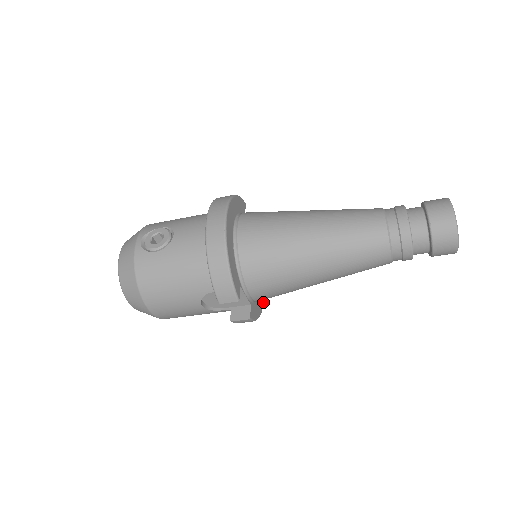
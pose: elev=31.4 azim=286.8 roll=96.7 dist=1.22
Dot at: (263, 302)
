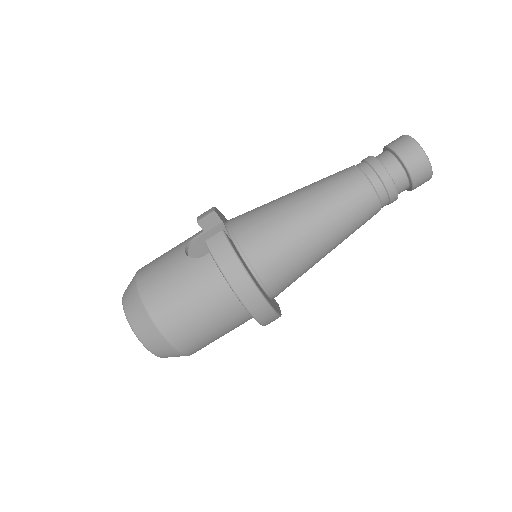
Dot at: (259, 289)
